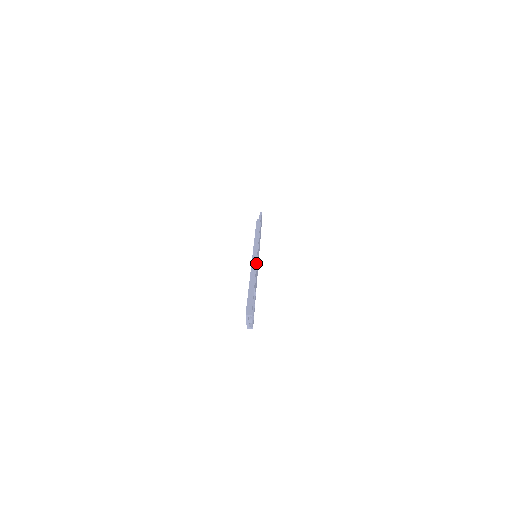
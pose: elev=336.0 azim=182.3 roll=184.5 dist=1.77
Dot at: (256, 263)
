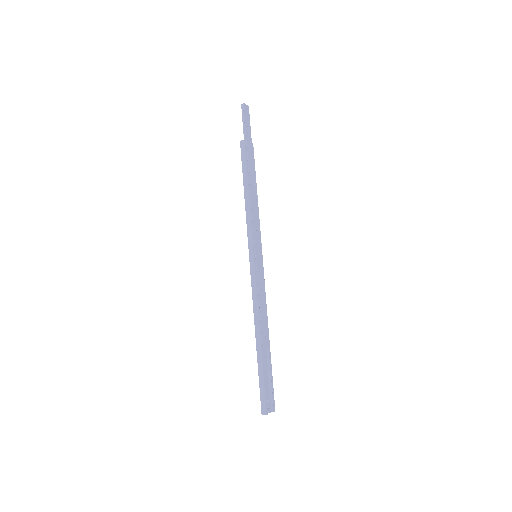
Dot at: (256, 294)
